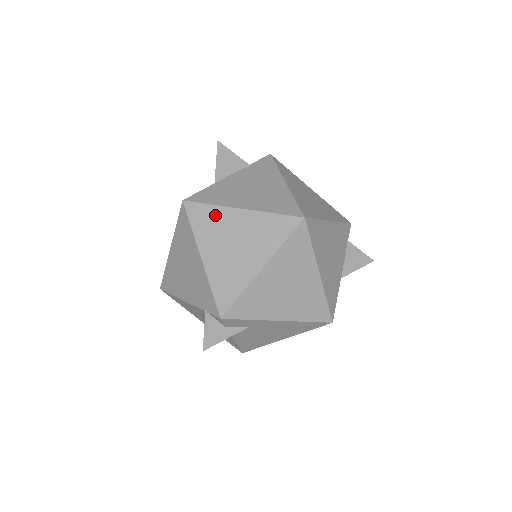
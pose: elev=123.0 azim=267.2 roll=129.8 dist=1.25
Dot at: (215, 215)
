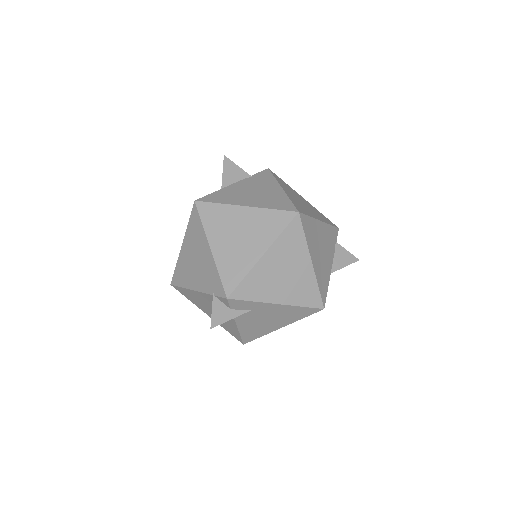
Dot at: (222, 212)
